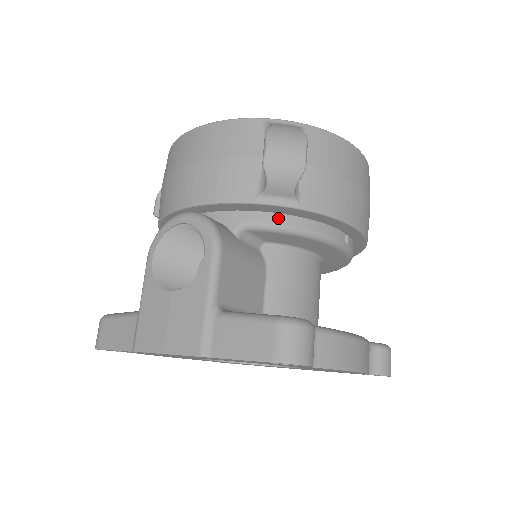
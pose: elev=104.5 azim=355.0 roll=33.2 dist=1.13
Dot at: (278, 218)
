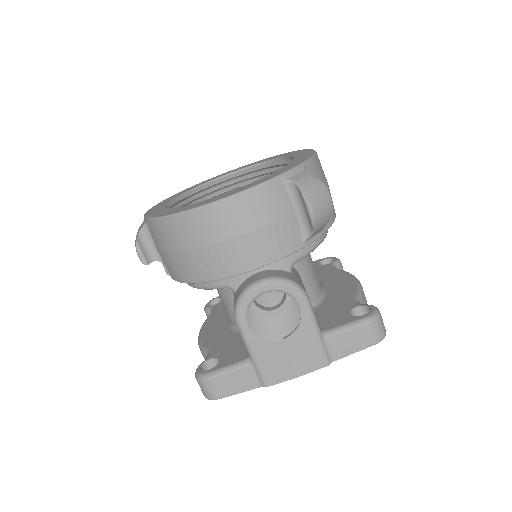
Dot at: (310, 244)
